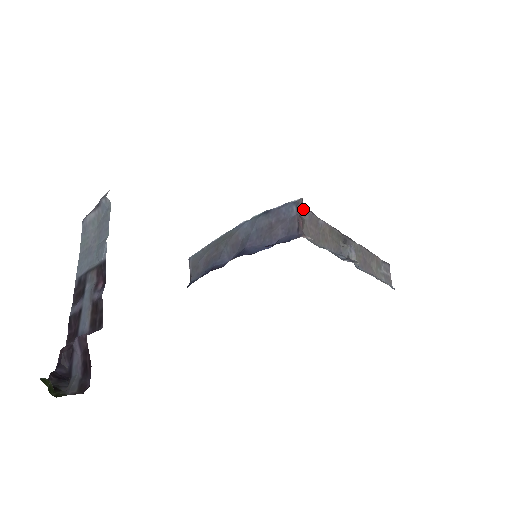
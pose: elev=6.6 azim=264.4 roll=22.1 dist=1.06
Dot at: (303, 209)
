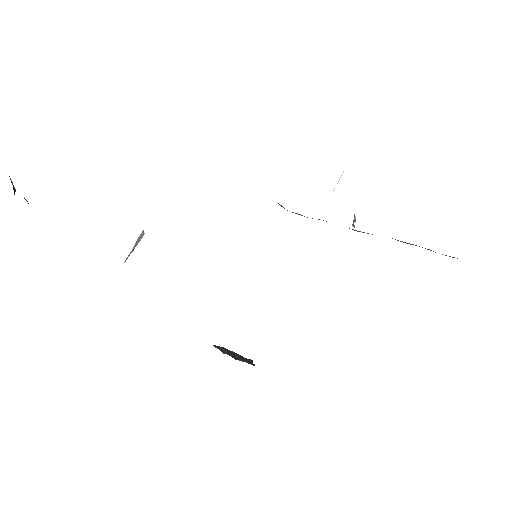
Dot at: occluded
